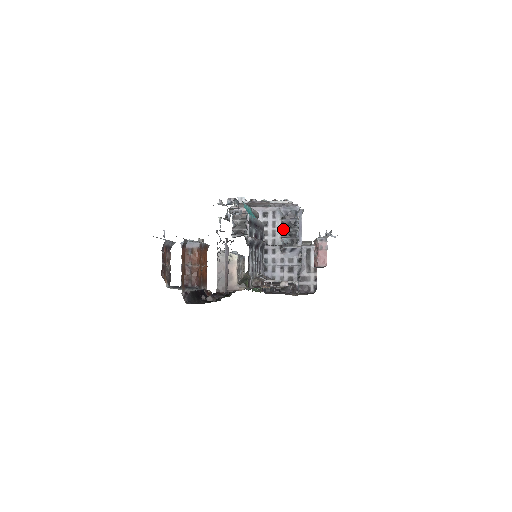
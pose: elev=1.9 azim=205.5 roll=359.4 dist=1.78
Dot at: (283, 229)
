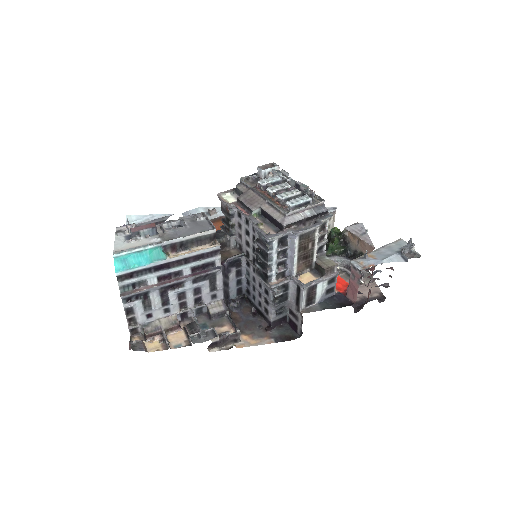
Dot at: (256, 253)
